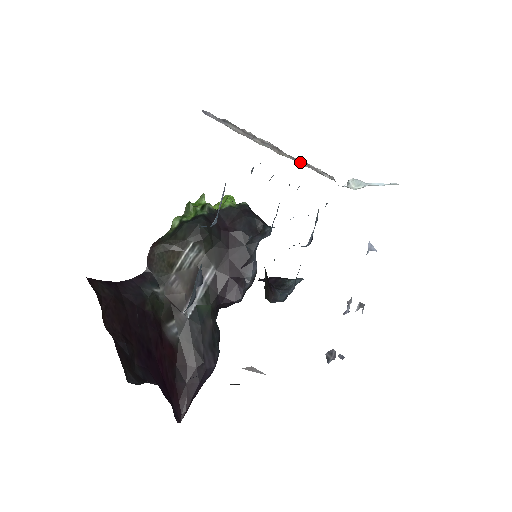
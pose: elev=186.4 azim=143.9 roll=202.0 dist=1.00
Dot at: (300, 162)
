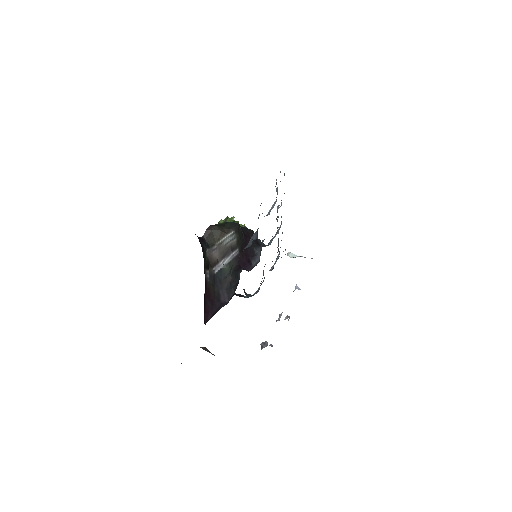
Dot at: occluded
